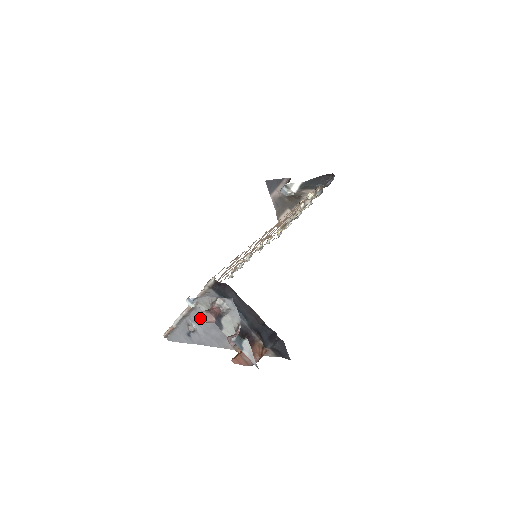
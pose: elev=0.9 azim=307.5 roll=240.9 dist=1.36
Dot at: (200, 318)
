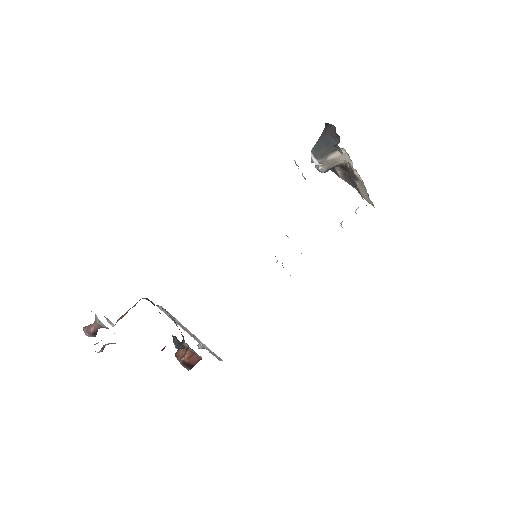
Dot at: occluded
